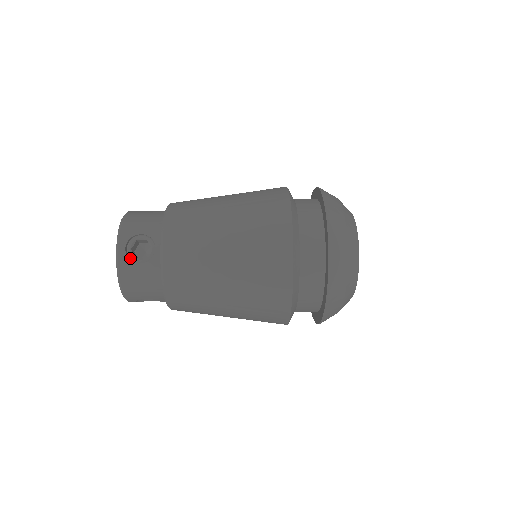
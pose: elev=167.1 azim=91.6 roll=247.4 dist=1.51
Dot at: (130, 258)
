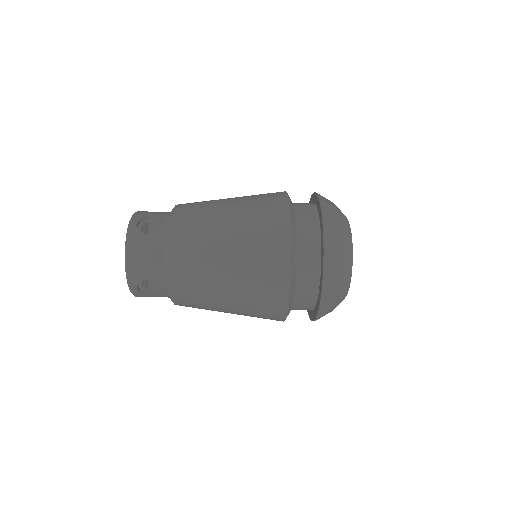
Dot at: (139, 233)
